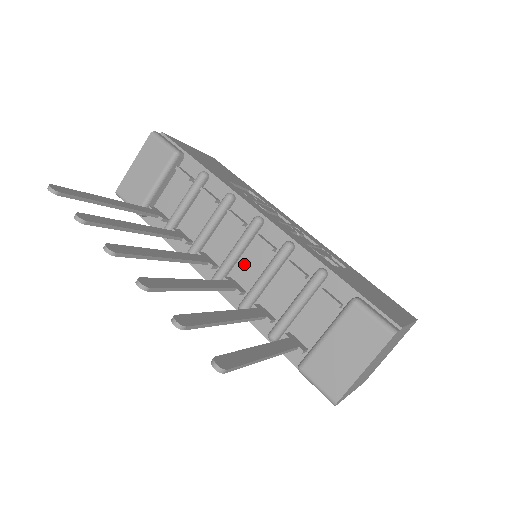
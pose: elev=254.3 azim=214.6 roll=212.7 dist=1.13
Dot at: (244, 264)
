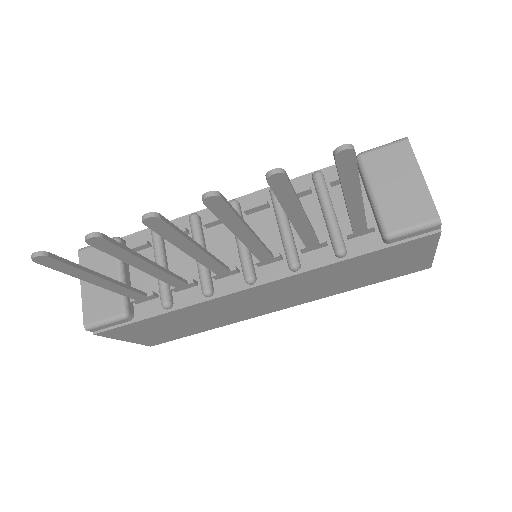
Dot at: occluded
